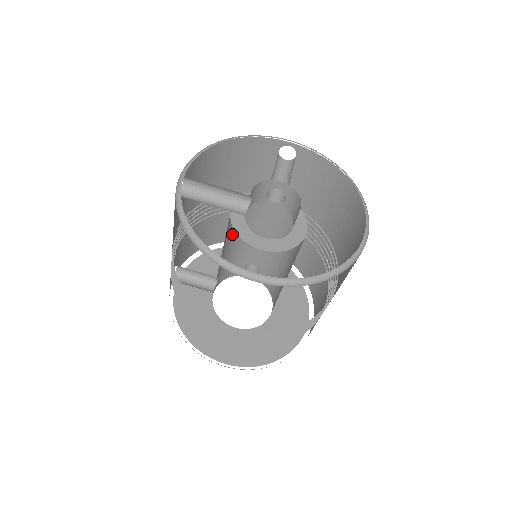
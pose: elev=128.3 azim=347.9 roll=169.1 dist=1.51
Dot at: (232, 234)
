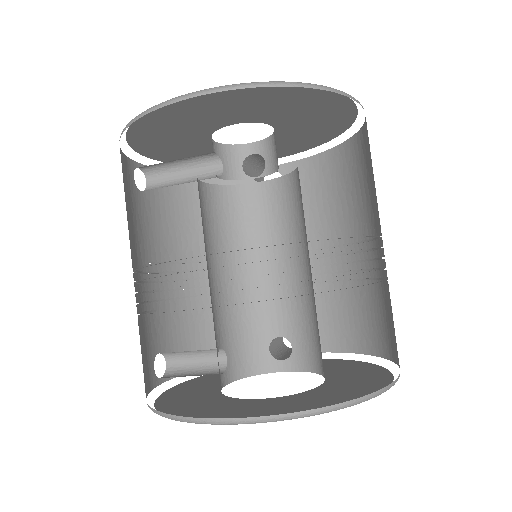
Dot at: (224, 258)
